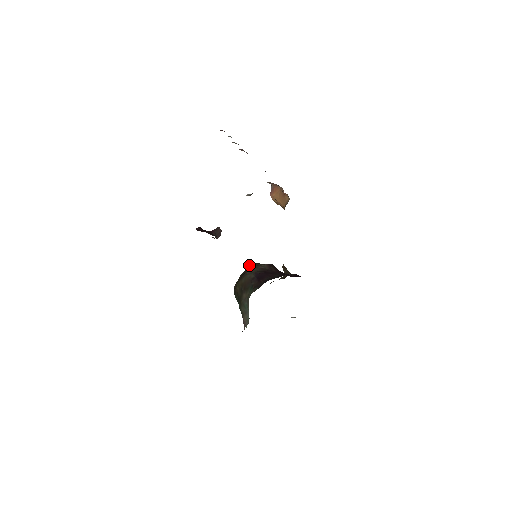
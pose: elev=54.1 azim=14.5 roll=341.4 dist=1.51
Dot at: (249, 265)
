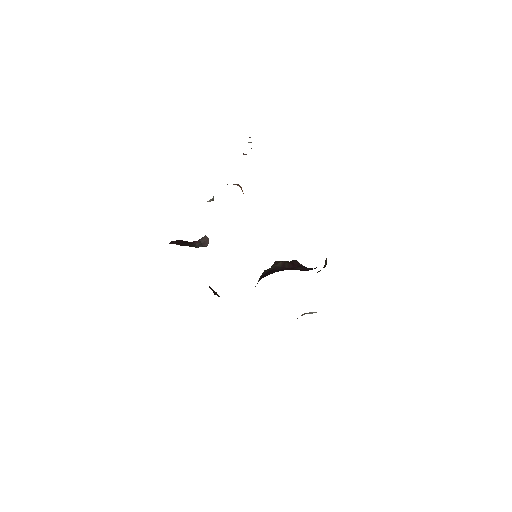
Dot at: (272, 265)
